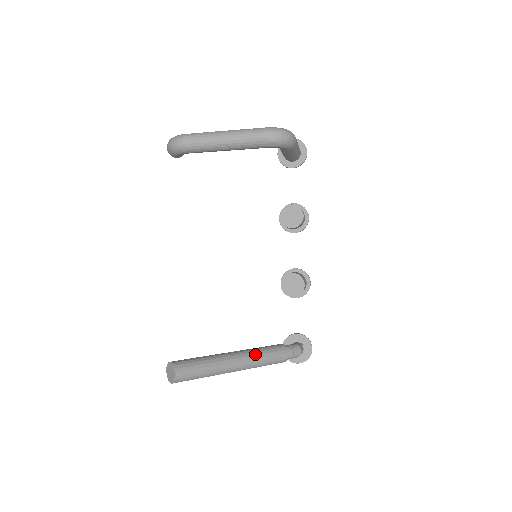
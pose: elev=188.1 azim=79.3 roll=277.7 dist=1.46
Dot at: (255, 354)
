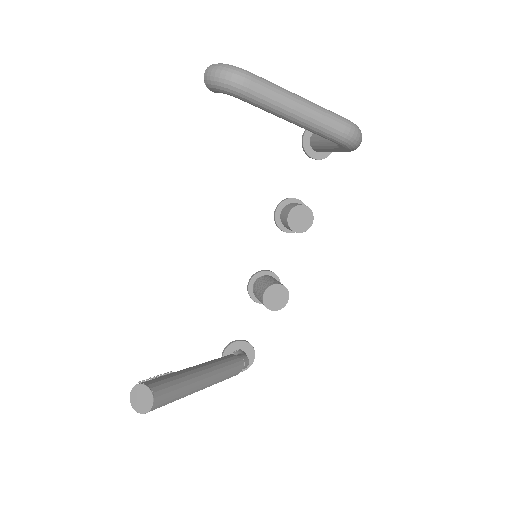
Dot at: (220, 371)
